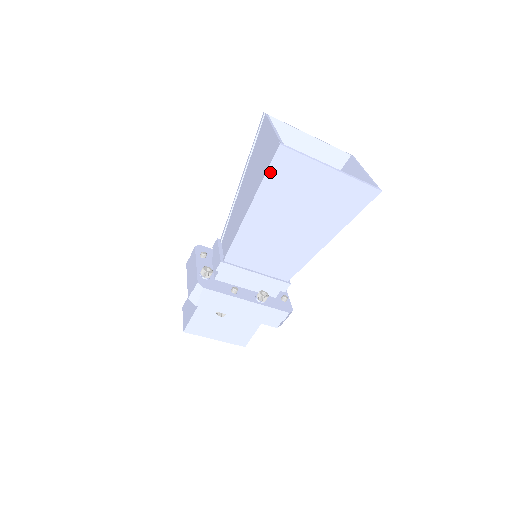
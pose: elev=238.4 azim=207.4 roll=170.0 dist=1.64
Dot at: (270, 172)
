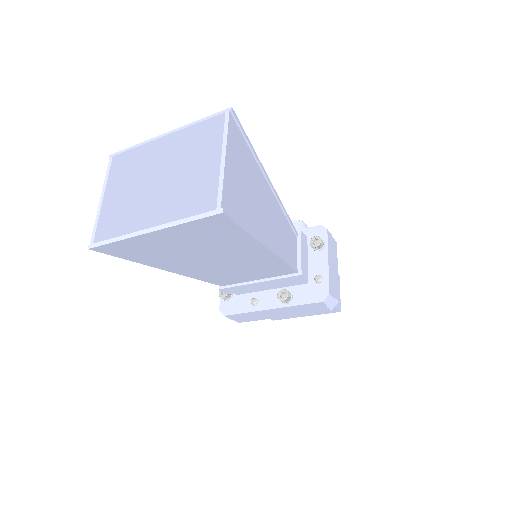
Dot at: (124, 257)
